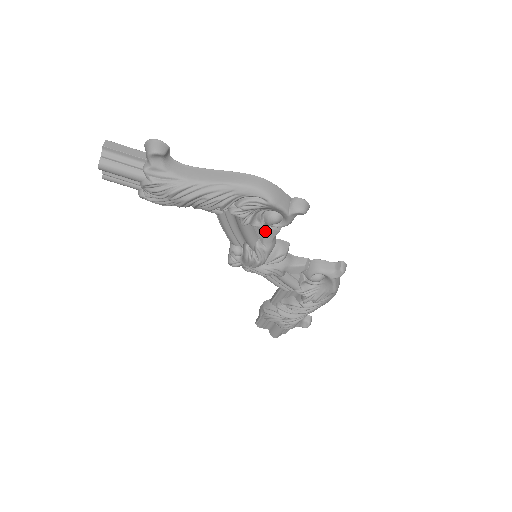
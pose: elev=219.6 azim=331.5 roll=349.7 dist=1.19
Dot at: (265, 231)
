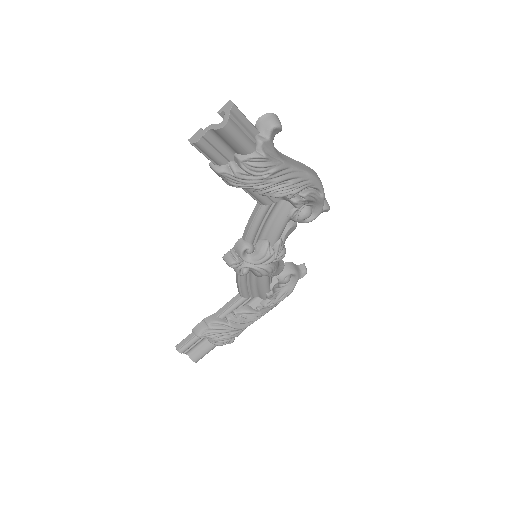
Dot at: (290, 226)
